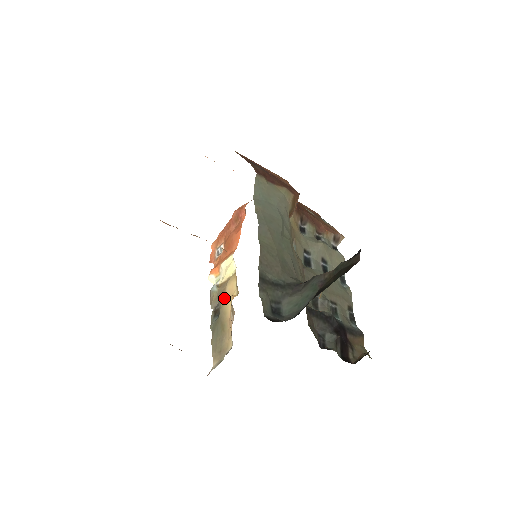
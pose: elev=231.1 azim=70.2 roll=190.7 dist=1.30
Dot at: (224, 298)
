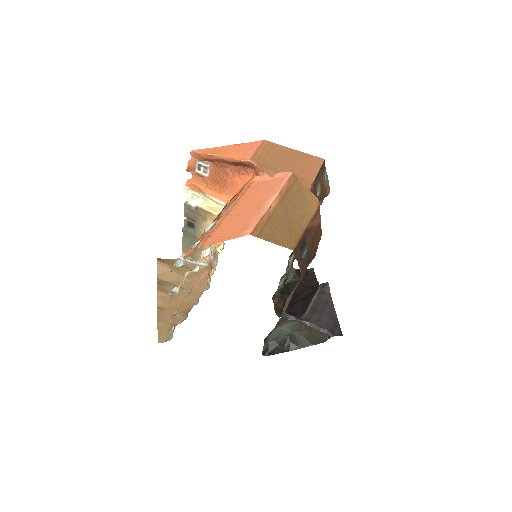
Dot at: (203, 226)
